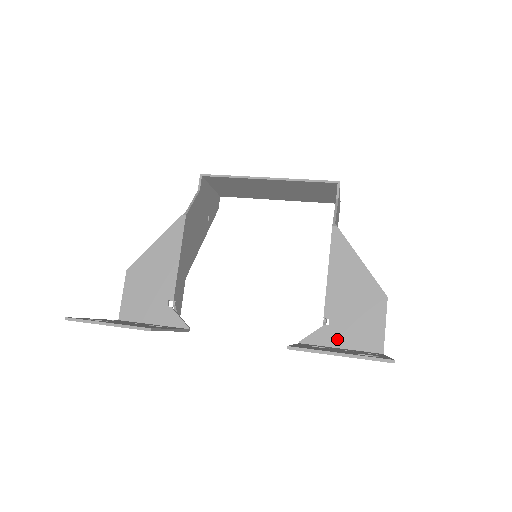
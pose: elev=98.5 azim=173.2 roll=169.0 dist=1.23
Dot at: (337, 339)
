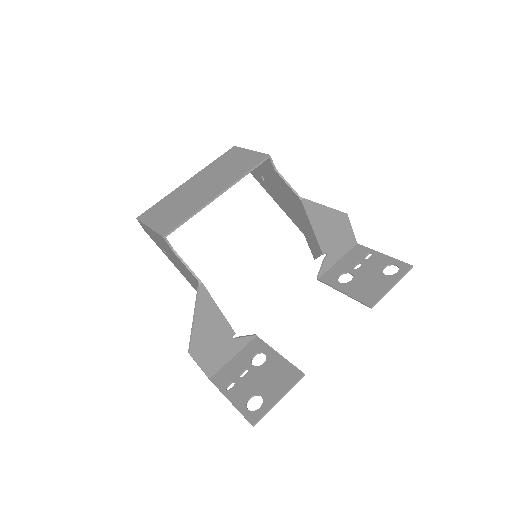
Dot at: (334, 258)
